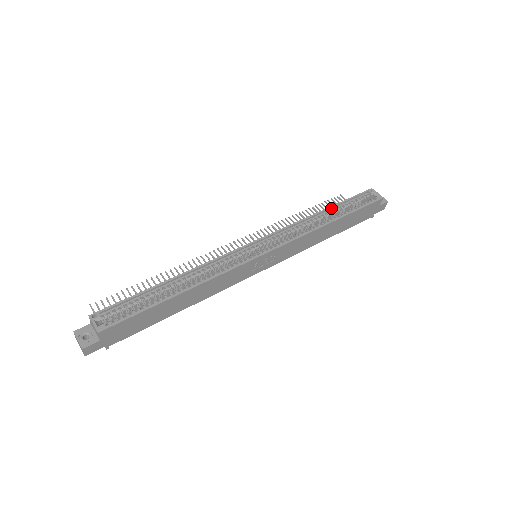
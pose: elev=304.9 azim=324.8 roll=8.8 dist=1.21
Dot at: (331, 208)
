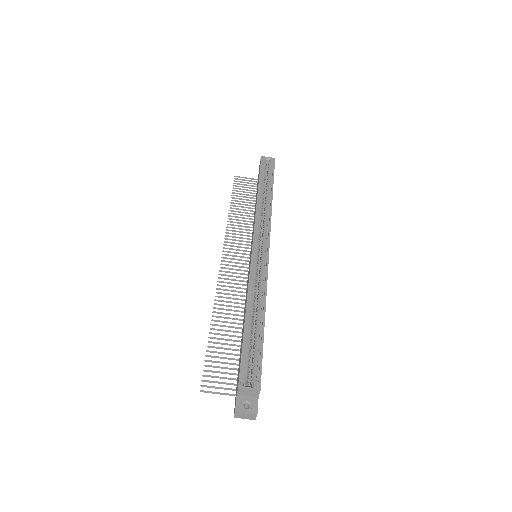
Dot at: (259, 187)
